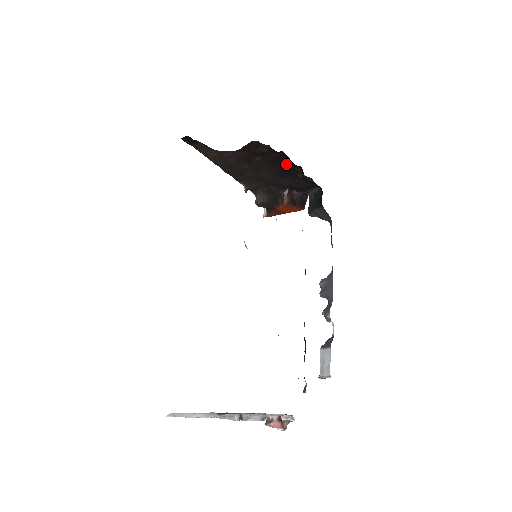
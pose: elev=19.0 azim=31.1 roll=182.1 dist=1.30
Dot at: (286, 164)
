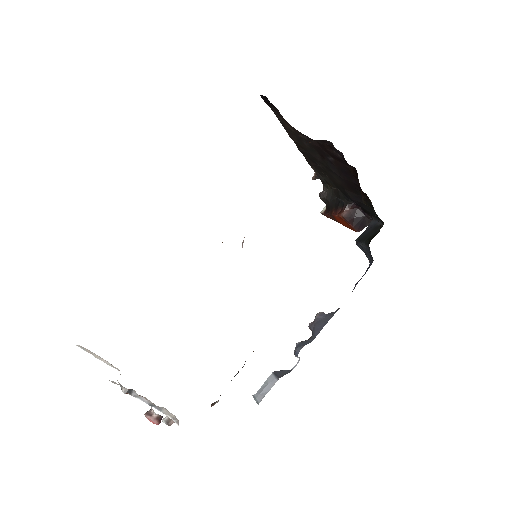
Dot at: (356, 181)
